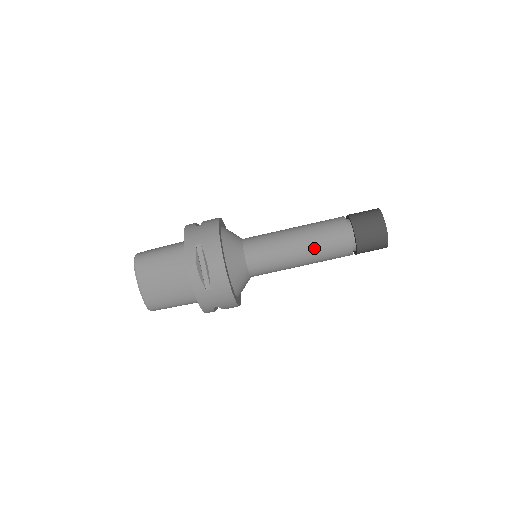
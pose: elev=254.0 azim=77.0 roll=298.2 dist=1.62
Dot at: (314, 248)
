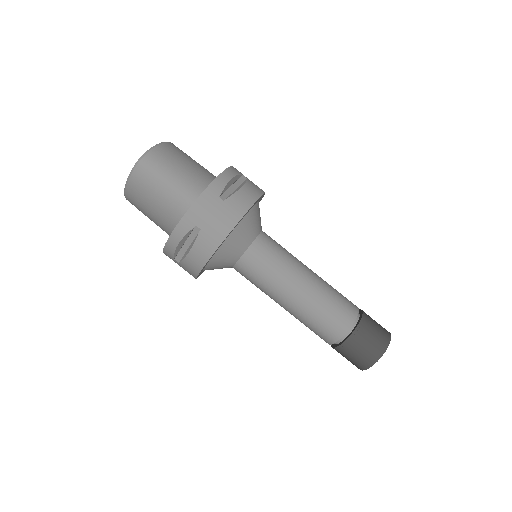
Dot at: (299, 316)
